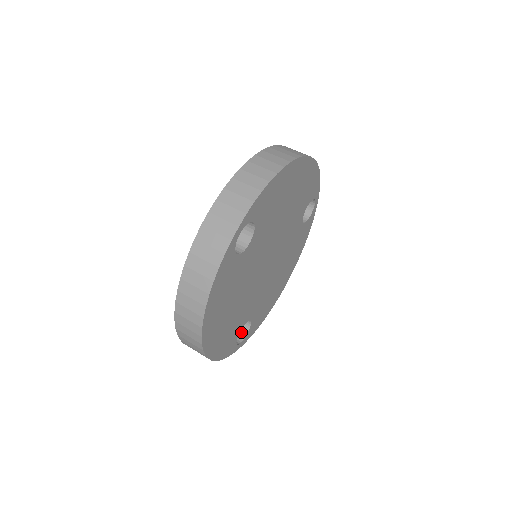
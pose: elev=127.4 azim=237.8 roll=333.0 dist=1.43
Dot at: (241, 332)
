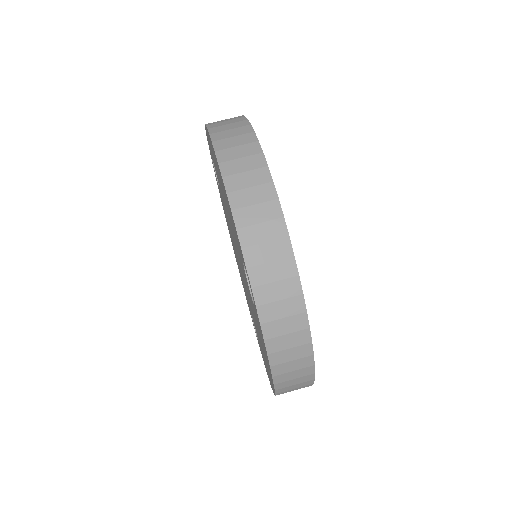
Dot at: occluded
